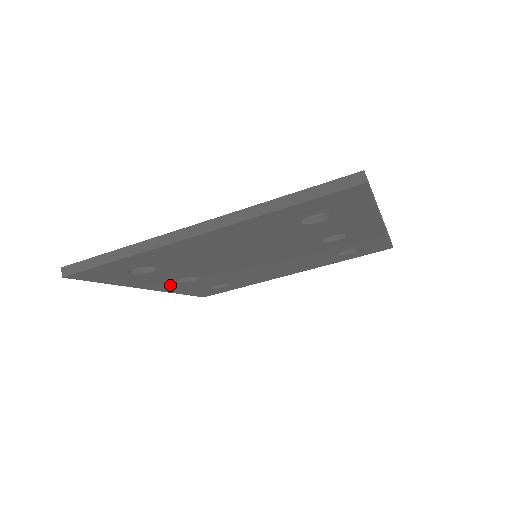
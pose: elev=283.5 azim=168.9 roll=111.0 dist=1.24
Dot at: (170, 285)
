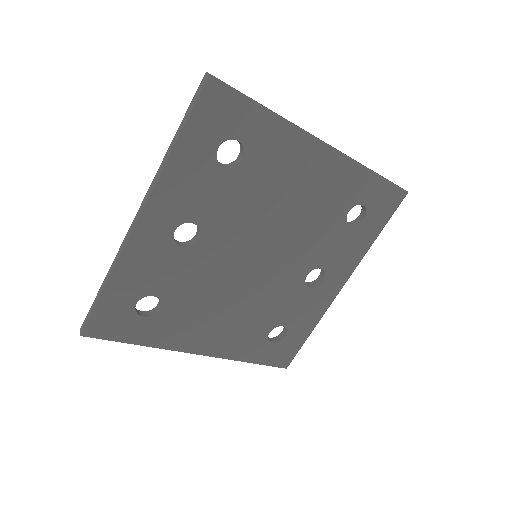
Dot at: (160, 231)
